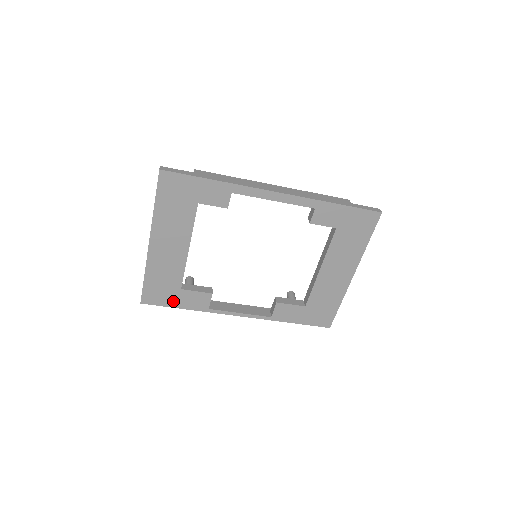
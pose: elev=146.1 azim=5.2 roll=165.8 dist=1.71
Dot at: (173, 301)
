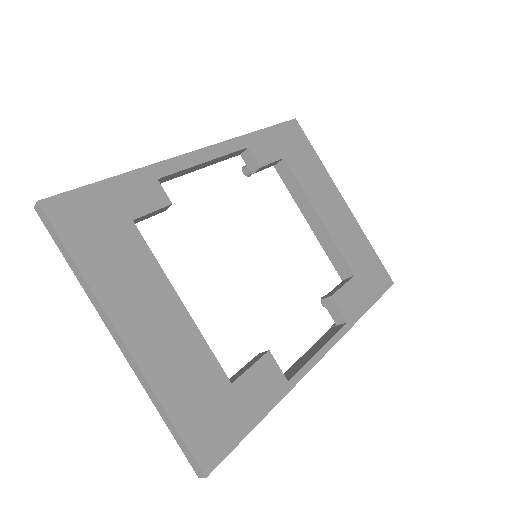
Dot at: (241, 418)
